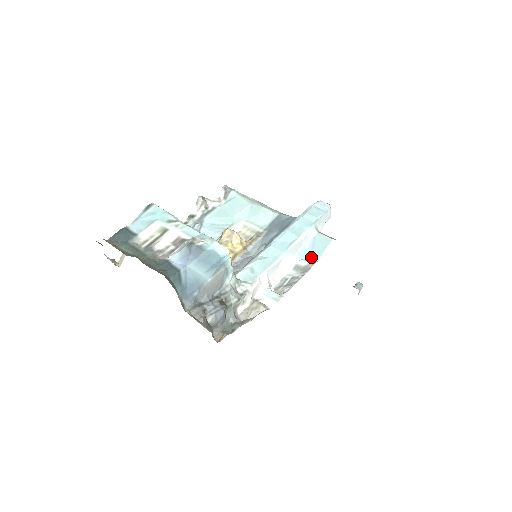
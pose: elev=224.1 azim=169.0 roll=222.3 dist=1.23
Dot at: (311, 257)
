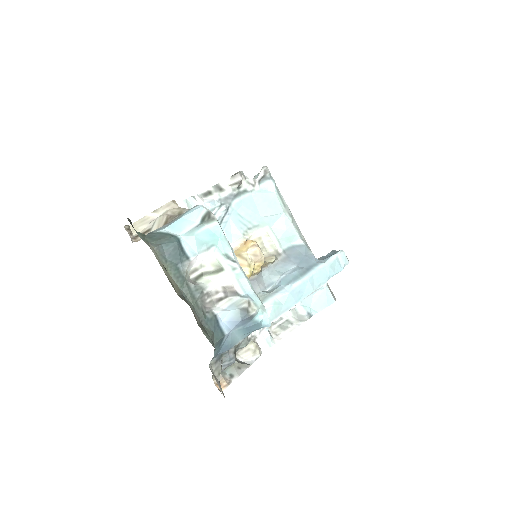
Dot at: (310, 307)
